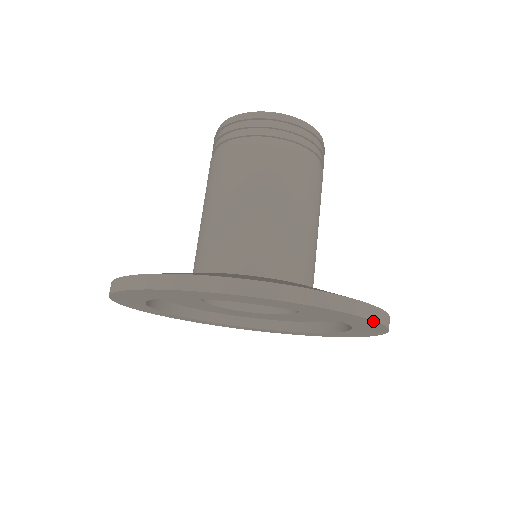
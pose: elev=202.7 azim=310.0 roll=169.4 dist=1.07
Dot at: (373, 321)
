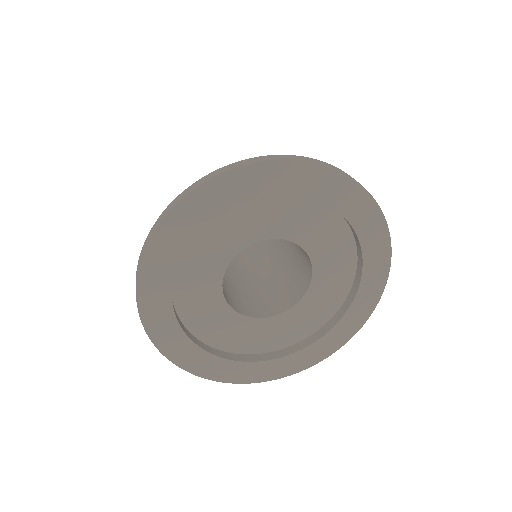
Dot at: (381, 294)
